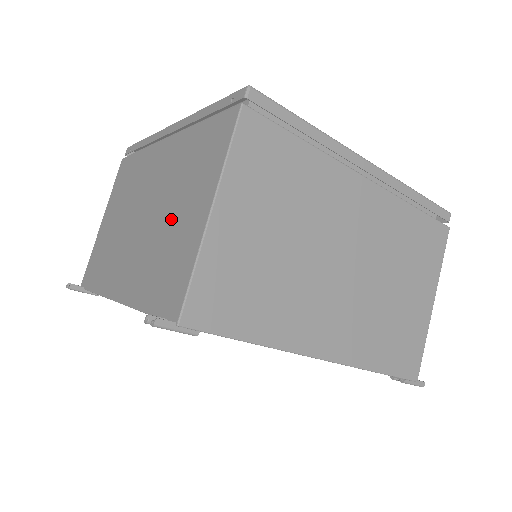
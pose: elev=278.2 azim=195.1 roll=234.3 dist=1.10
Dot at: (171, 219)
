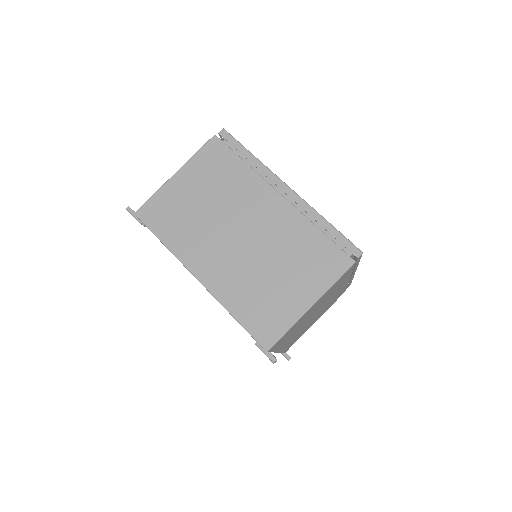
Dot at: occluded
